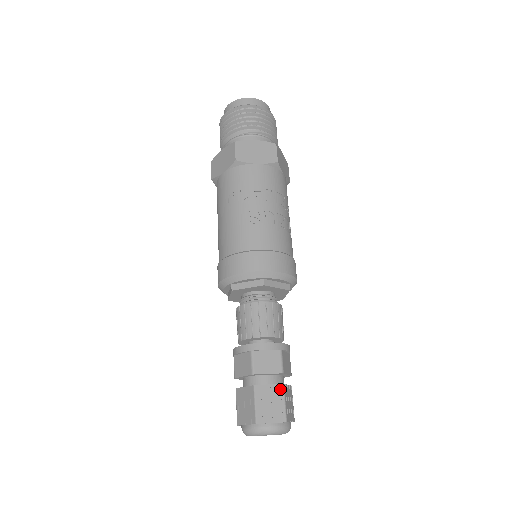
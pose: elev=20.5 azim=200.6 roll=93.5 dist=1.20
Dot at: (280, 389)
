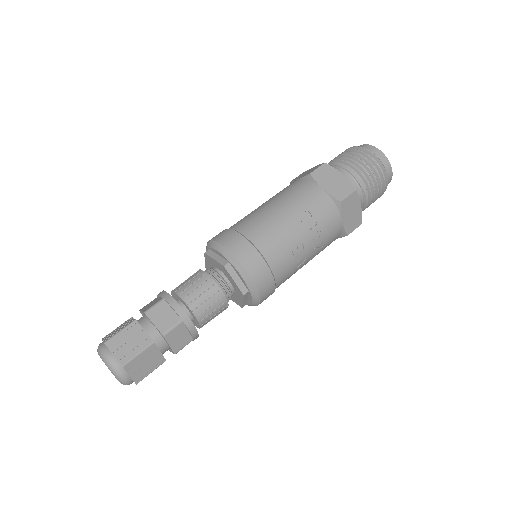
Dot at: (161, 361)
